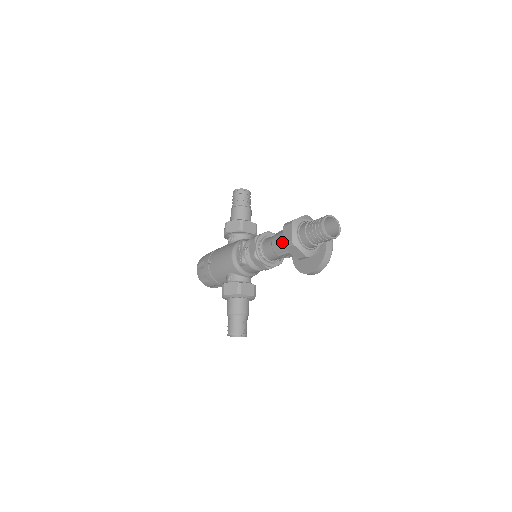
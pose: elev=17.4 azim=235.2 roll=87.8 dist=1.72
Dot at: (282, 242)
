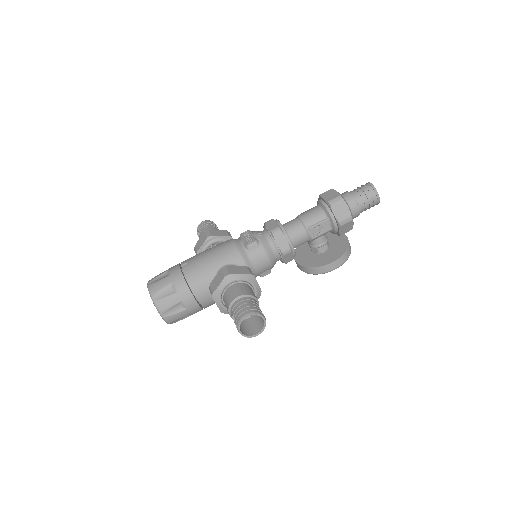
Dot at: (318, 210)
